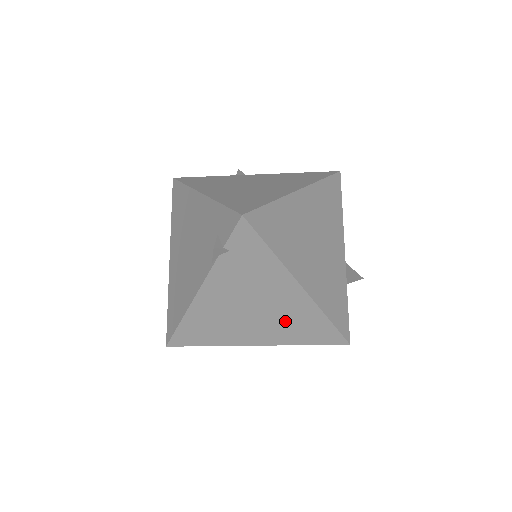
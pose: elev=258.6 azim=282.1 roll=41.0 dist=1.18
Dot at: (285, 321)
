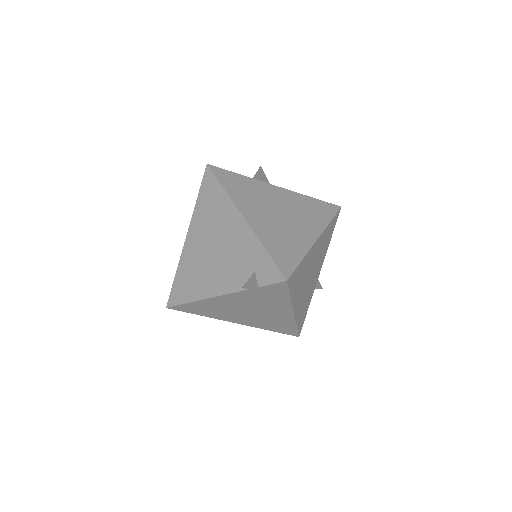
Dot at: (267, 320)
